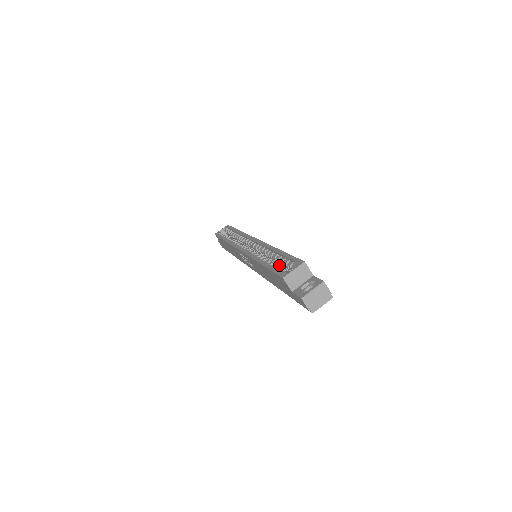
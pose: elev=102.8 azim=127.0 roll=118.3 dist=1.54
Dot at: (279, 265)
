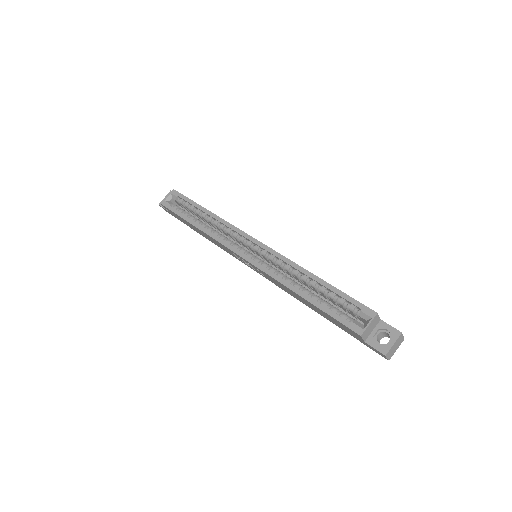
Dot at: (317, 291)
